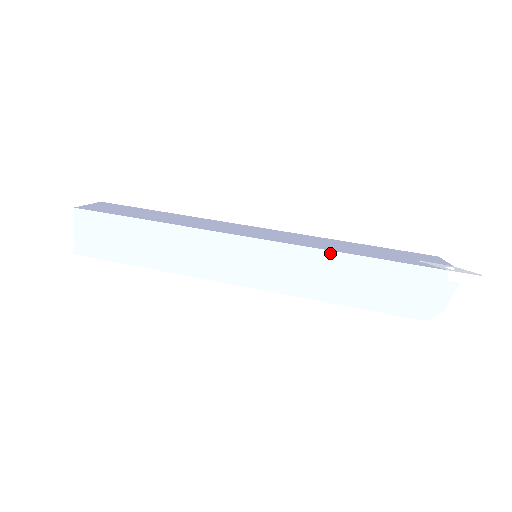
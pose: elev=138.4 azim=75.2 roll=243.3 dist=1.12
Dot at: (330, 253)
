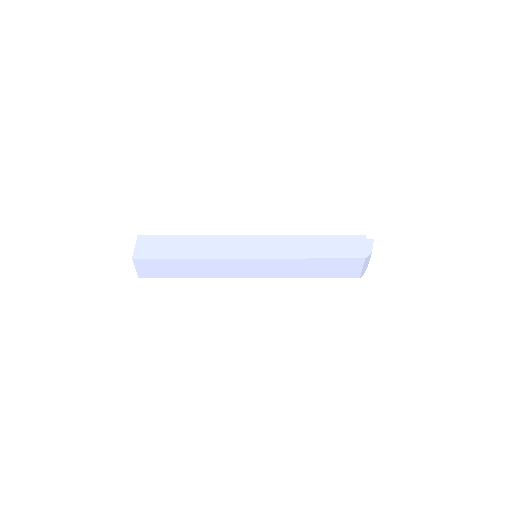
Dot at: (302, 236)
